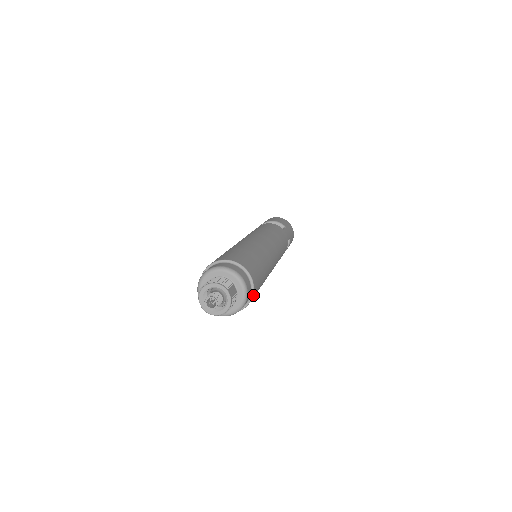
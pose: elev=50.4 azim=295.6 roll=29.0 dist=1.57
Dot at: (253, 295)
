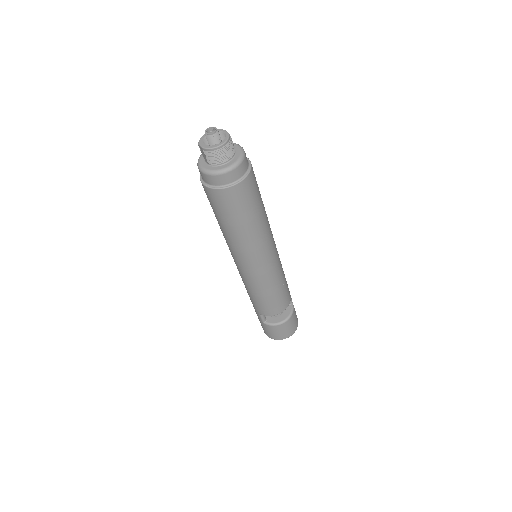
Dot at: (251, 170)
